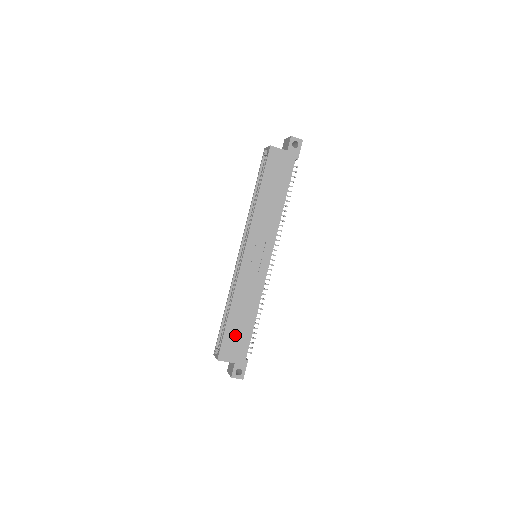
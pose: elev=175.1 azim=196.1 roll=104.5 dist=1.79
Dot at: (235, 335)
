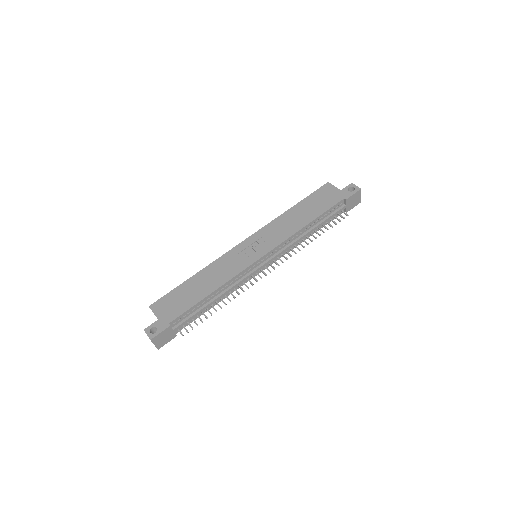
Dot at: (181, 297)
